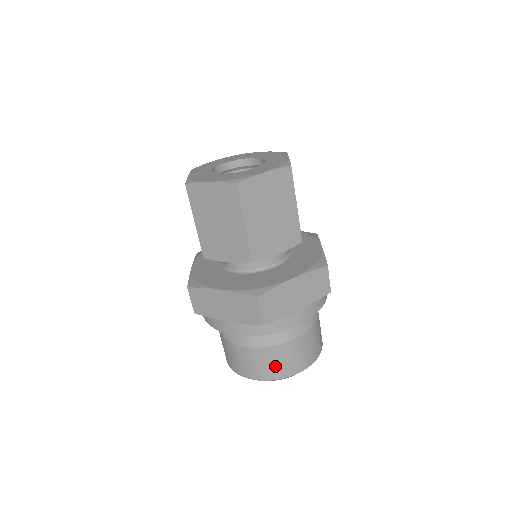
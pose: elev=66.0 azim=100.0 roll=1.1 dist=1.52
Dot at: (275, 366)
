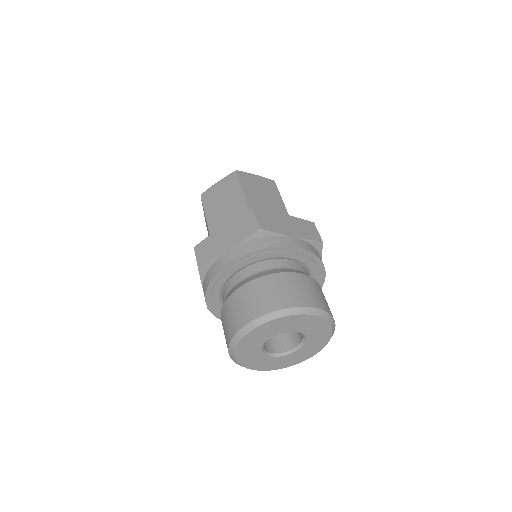
Dot at: (279, 294)
